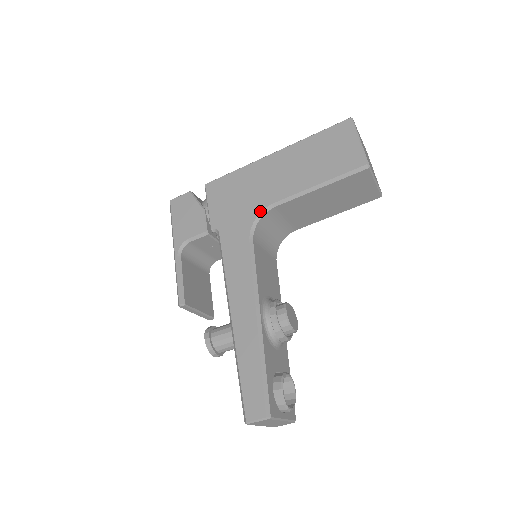
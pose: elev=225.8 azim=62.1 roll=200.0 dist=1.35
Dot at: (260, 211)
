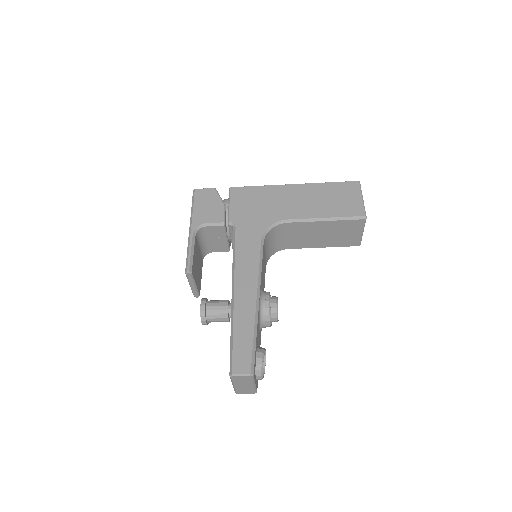
Dot at: (275, 222)
